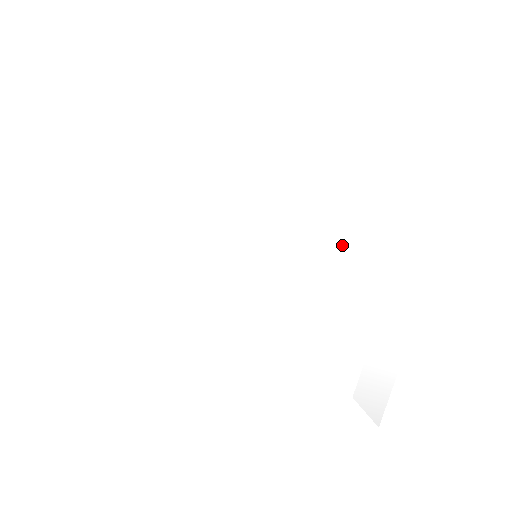
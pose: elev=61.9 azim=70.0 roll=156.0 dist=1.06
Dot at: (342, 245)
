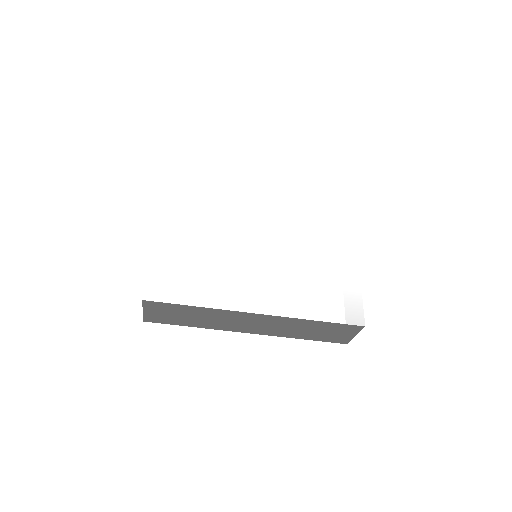
Dot at: (301, 232)
